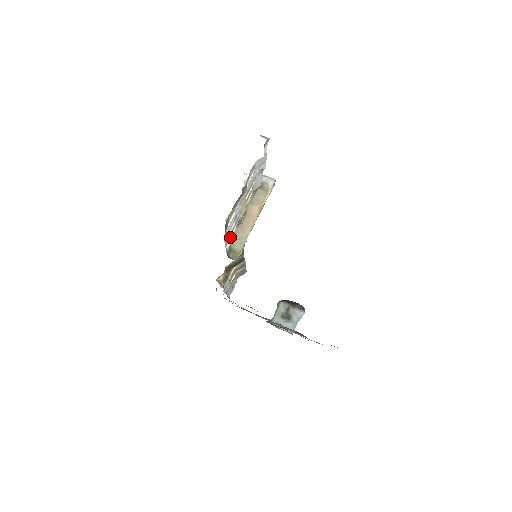
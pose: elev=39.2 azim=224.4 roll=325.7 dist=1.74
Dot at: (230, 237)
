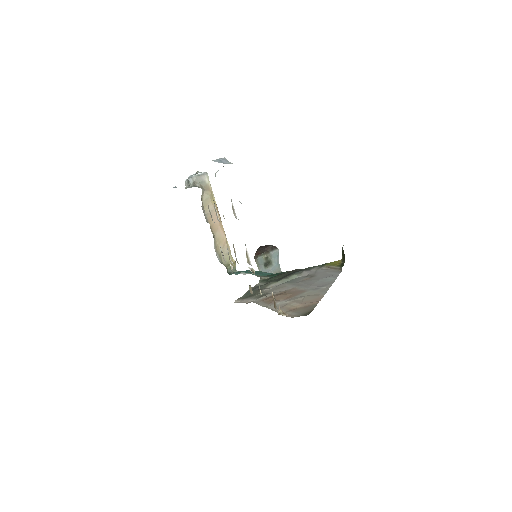
Dot at: (253, 270)
